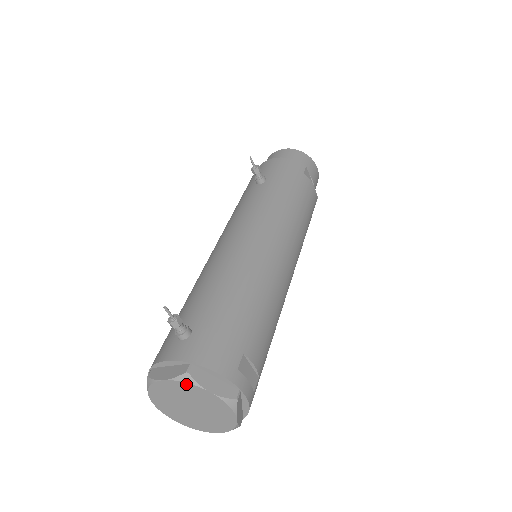
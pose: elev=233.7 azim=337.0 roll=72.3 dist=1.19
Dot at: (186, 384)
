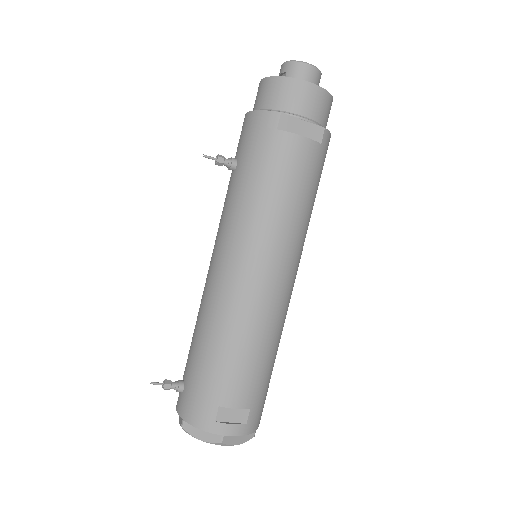
Dot at: (187, 431)
